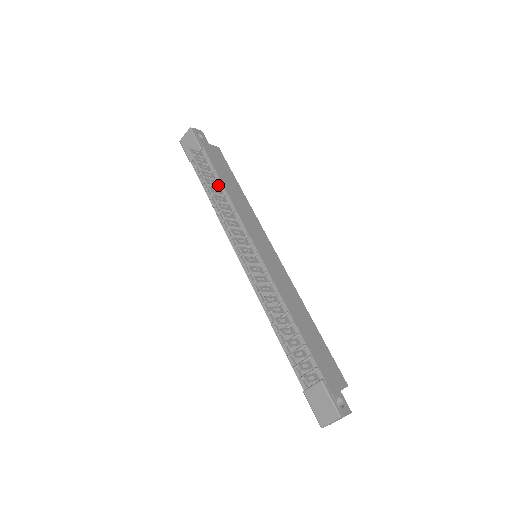
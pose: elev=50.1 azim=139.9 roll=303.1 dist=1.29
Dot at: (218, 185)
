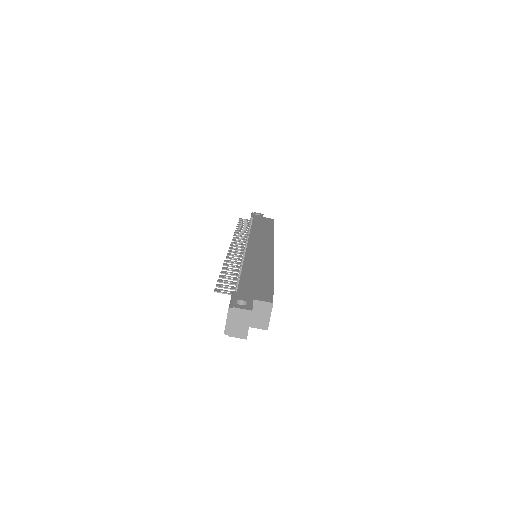
Dot at: occluded
